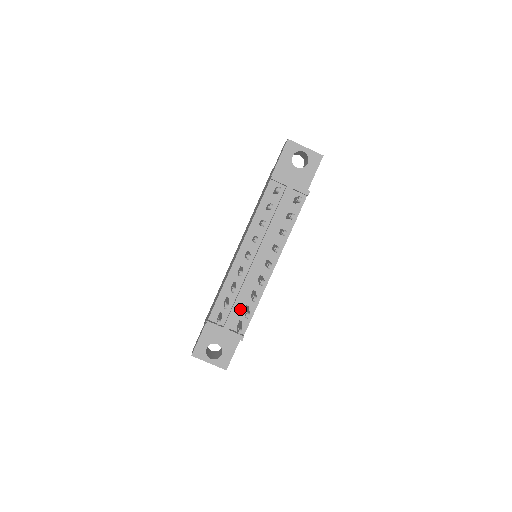
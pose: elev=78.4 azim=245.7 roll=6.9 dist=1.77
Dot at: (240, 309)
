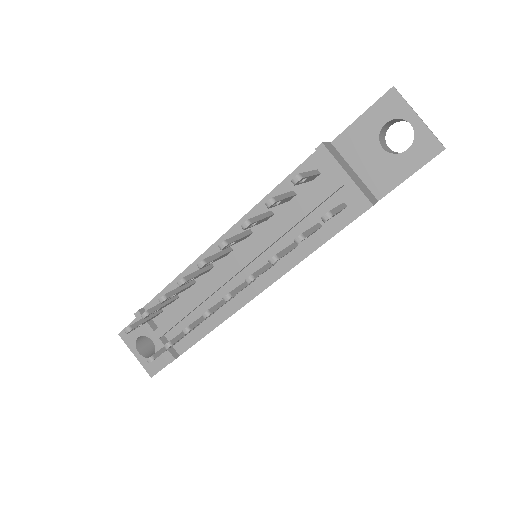
Dot at: (188, 320)
